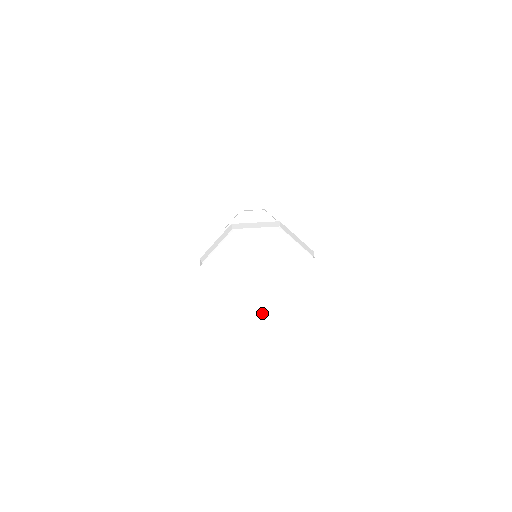
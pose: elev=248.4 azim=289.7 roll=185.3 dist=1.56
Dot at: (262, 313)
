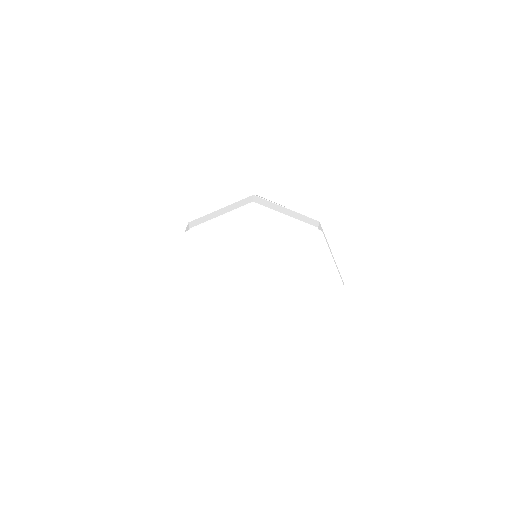
Dot at: (272, 333)
